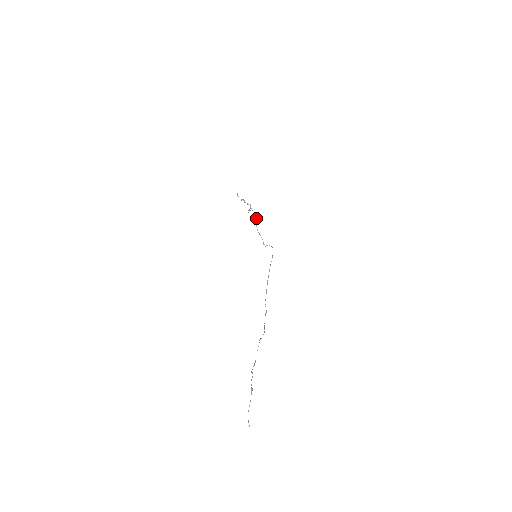
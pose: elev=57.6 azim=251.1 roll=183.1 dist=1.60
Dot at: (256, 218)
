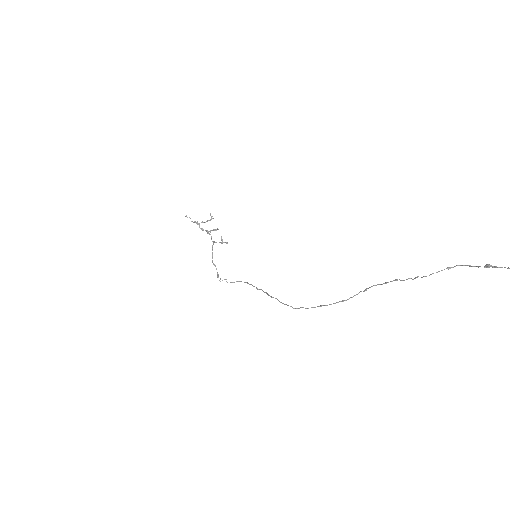
Dot at: (220, 242)
